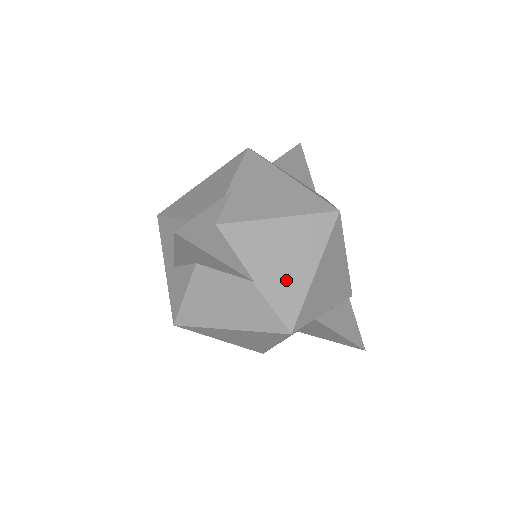
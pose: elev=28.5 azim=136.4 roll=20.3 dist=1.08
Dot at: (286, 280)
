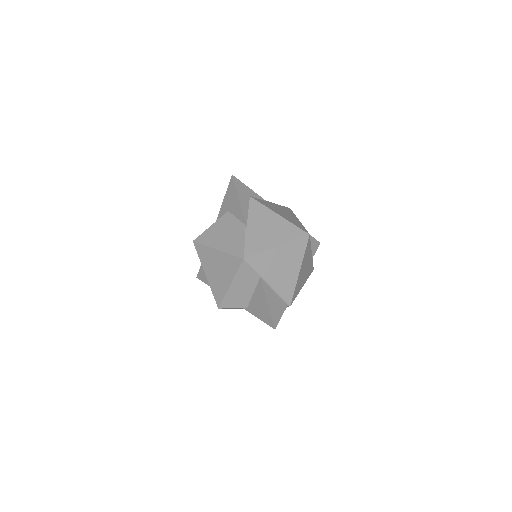
Dot at: (261, 238)
